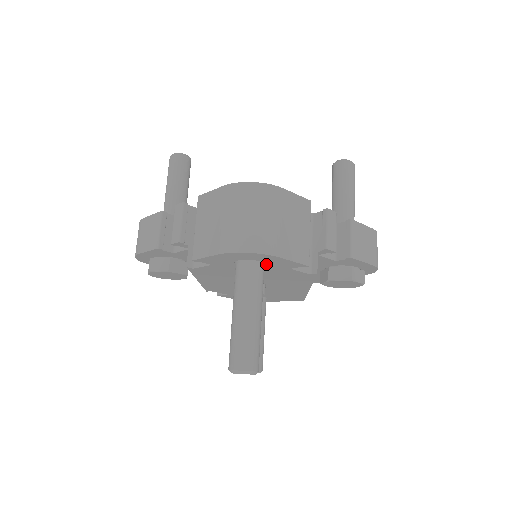
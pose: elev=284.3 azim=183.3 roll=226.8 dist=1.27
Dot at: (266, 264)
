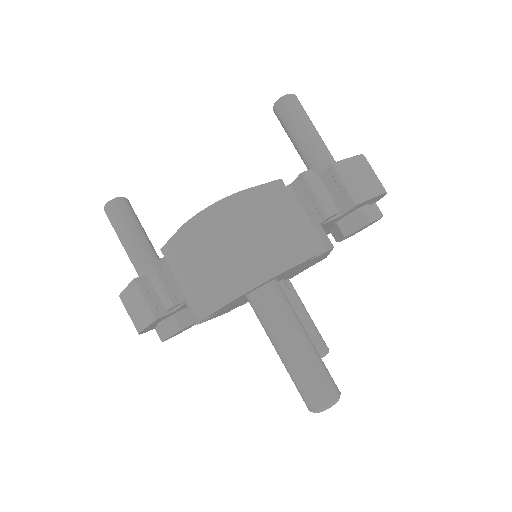
Dot at: (277, 277)
